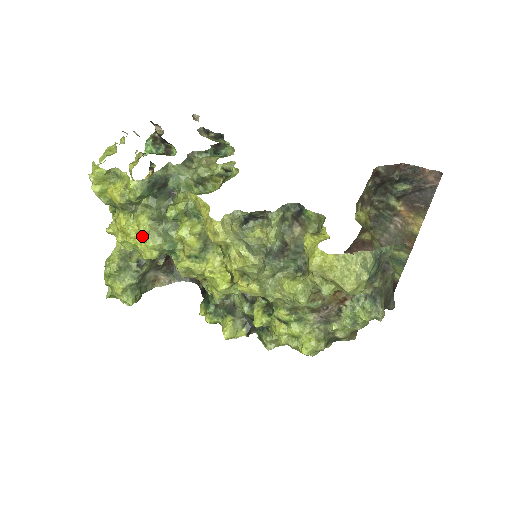
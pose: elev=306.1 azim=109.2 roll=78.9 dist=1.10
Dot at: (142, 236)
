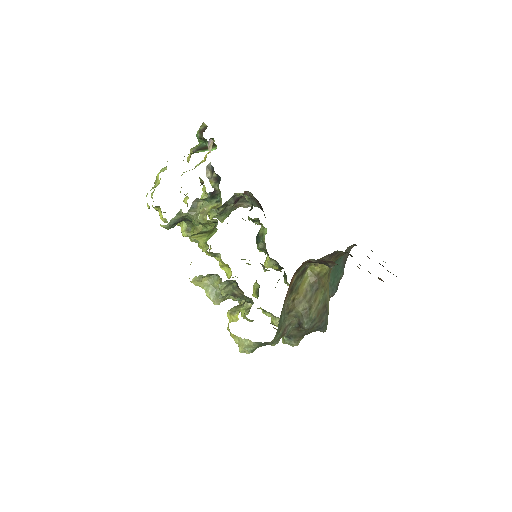
Dot at: occluded
